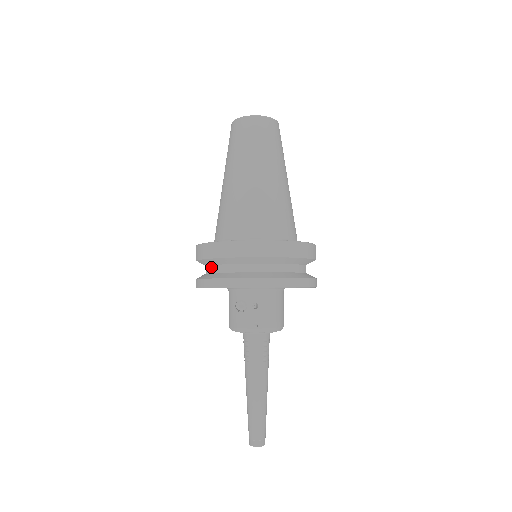
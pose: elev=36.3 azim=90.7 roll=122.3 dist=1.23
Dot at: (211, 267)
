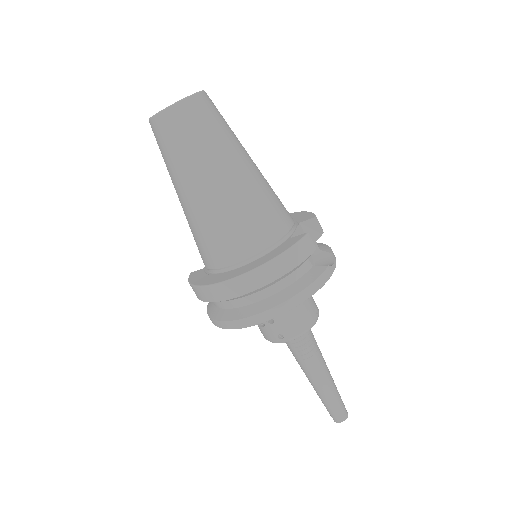
Dot at: occluded
